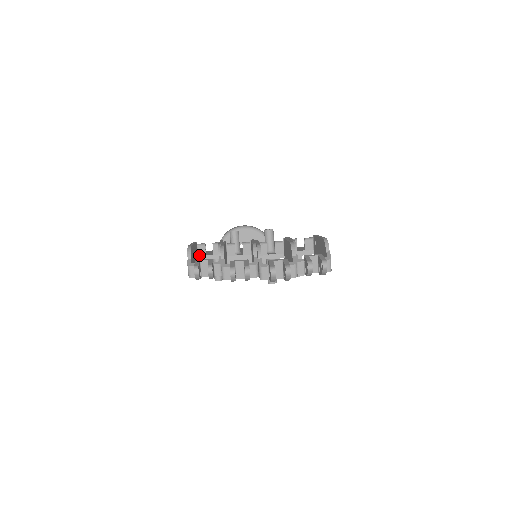
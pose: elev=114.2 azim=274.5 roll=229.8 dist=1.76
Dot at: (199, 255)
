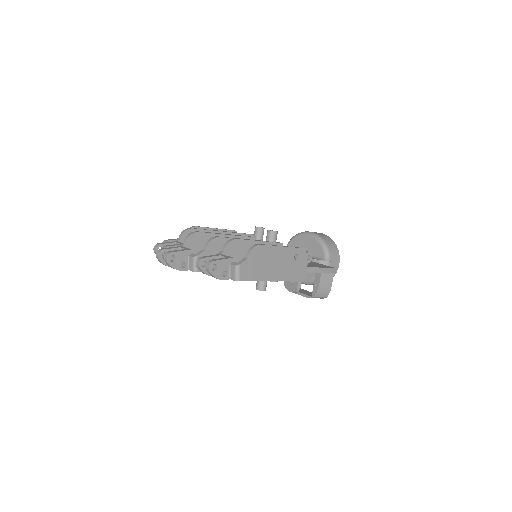
Dot at: occluded
